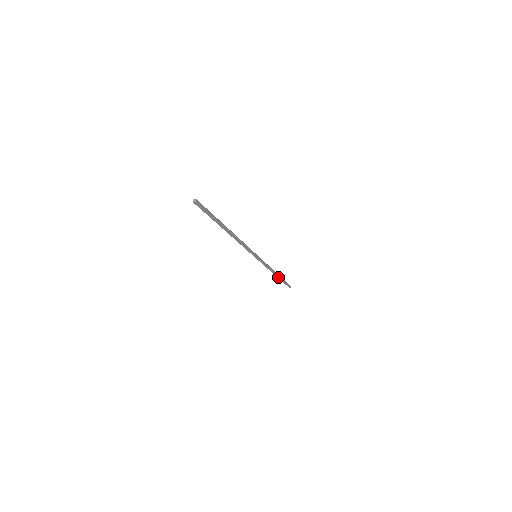
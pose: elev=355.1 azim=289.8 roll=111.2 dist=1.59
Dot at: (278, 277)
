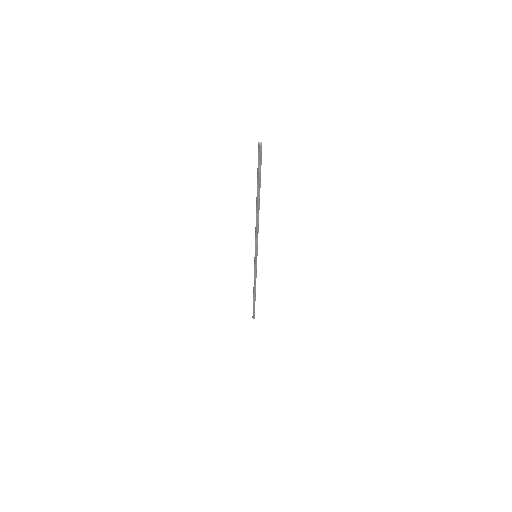
Dot at: (254, 298)
